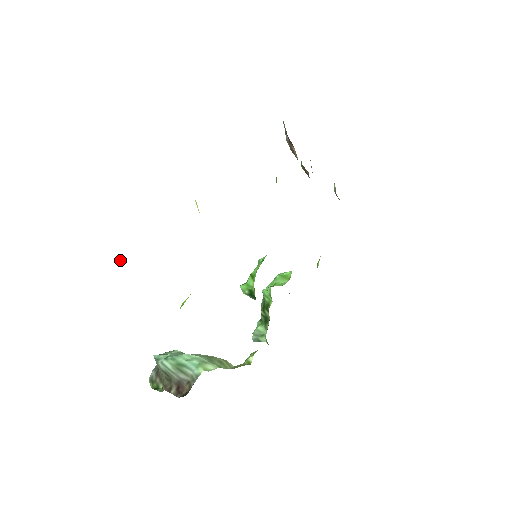
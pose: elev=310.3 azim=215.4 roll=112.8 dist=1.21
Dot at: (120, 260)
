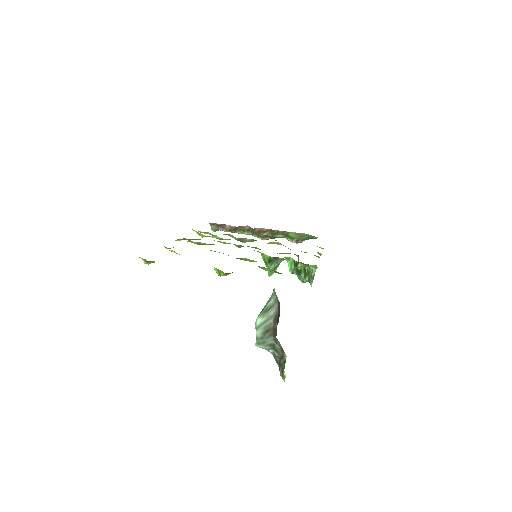
Dot at: occluded
